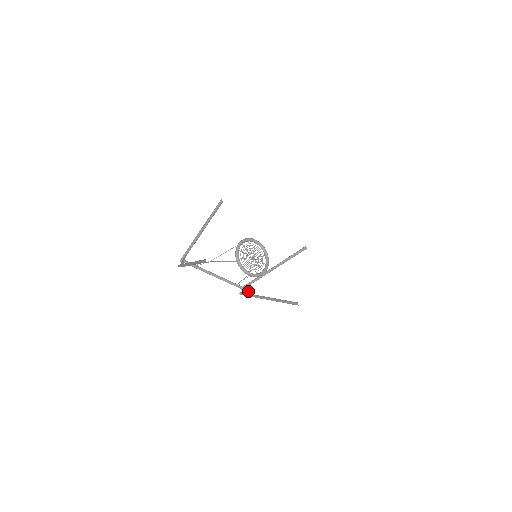
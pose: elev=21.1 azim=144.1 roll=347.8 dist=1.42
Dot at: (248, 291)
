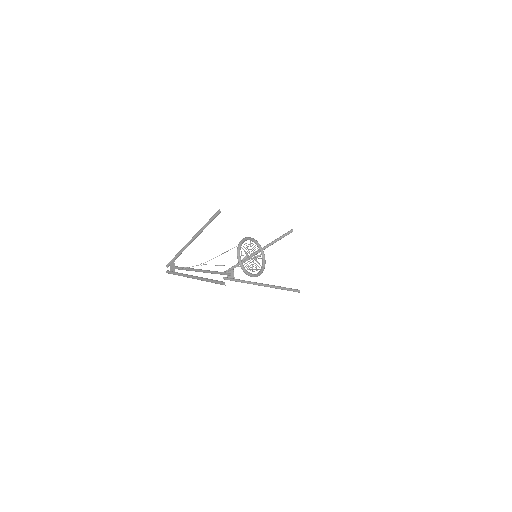
Dot at: (233, 276)
